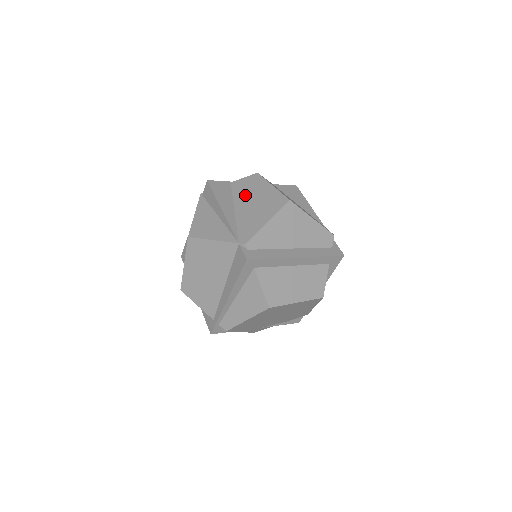
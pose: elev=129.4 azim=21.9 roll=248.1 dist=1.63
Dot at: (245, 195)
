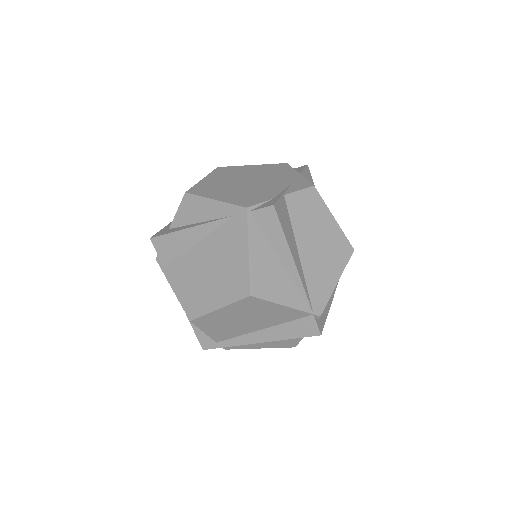
Dot at: (307, 228)
